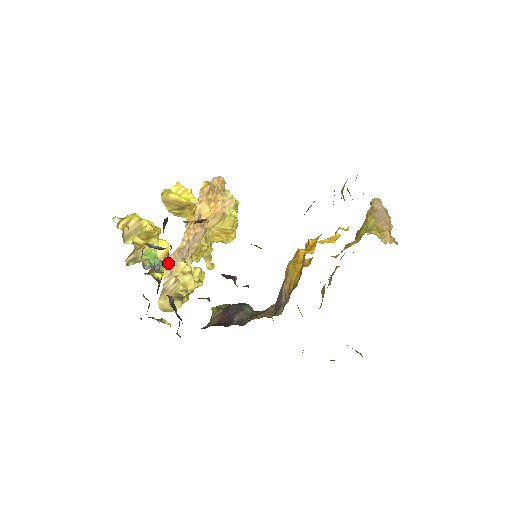
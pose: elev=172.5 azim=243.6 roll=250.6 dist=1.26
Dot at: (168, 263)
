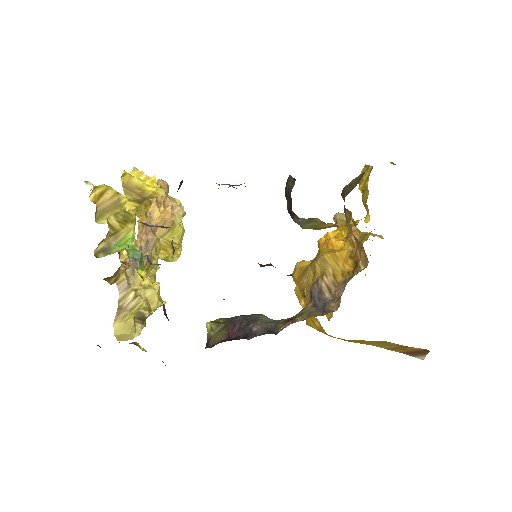
Dot at: occluded
